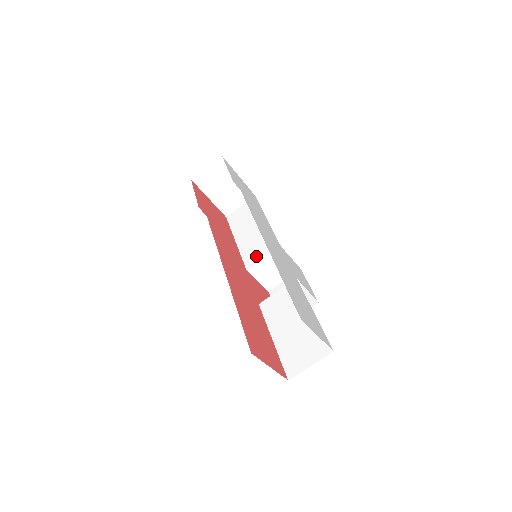
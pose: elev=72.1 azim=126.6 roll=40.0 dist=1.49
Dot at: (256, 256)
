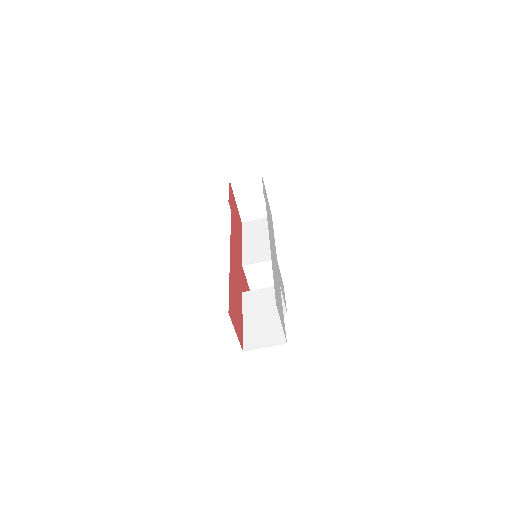
Dot at: (254, 259)
